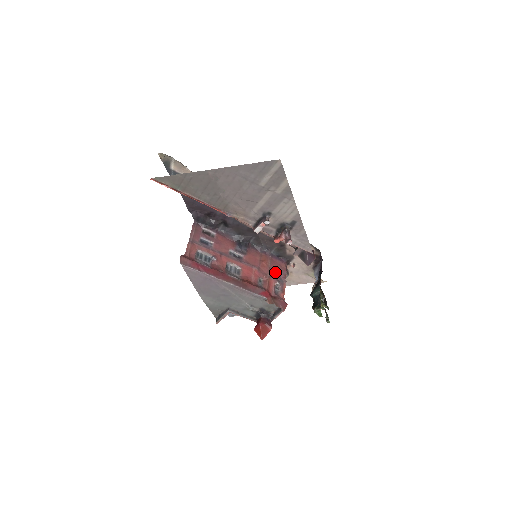
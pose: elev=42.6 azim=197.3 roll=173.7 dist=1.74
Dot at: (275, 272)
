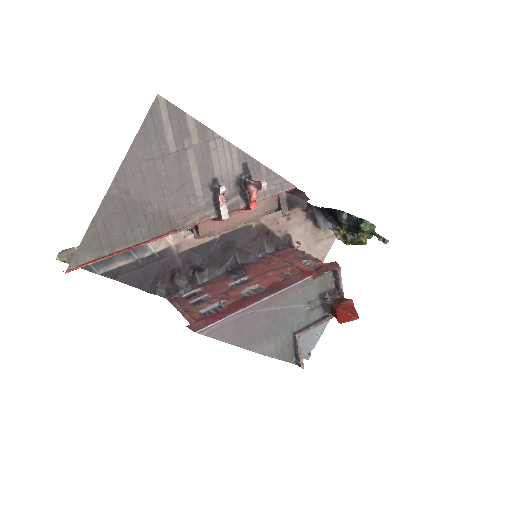
Dot at: (290, 259)
